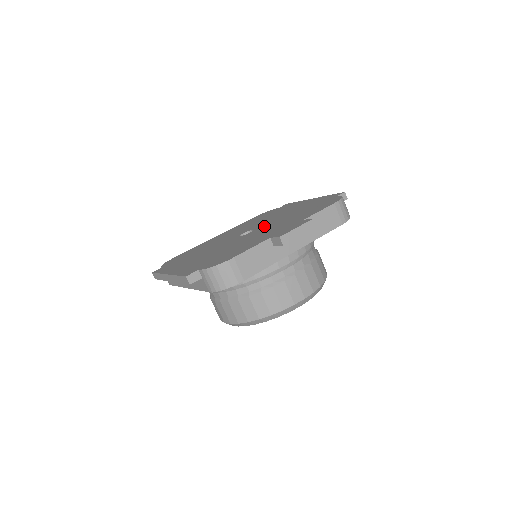
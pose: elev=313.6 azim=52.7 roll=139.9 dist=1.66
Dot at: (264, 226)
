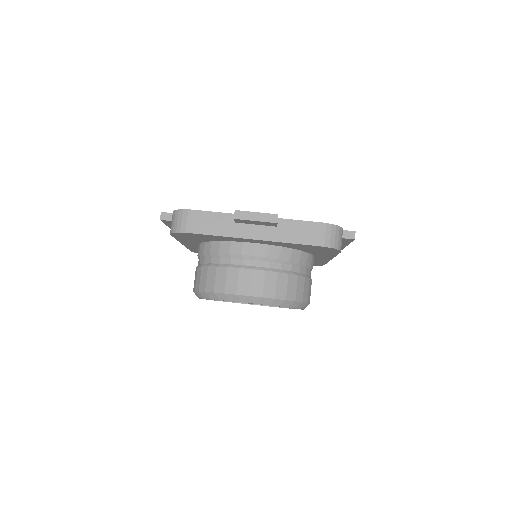
Dot at: occluded
